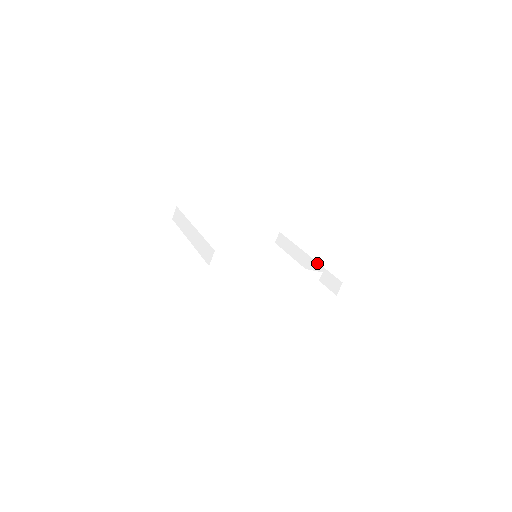
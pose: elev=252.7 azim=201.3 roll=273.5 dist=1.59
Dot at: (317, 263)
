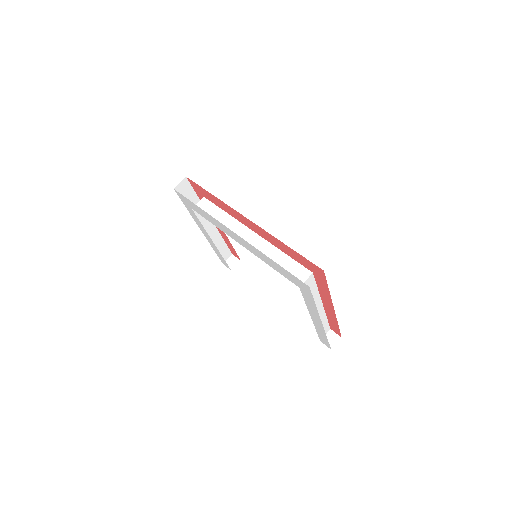
Dot at: (330, 299)
